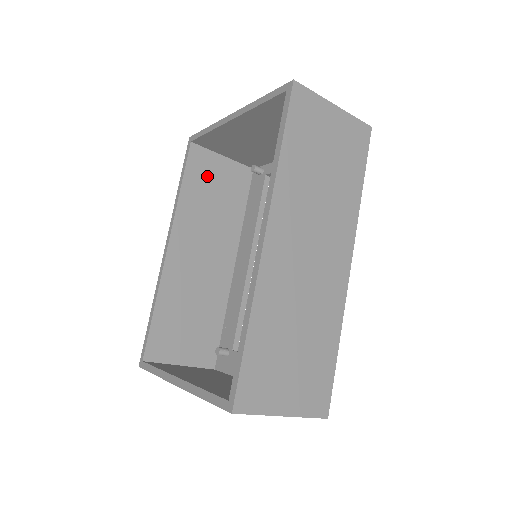
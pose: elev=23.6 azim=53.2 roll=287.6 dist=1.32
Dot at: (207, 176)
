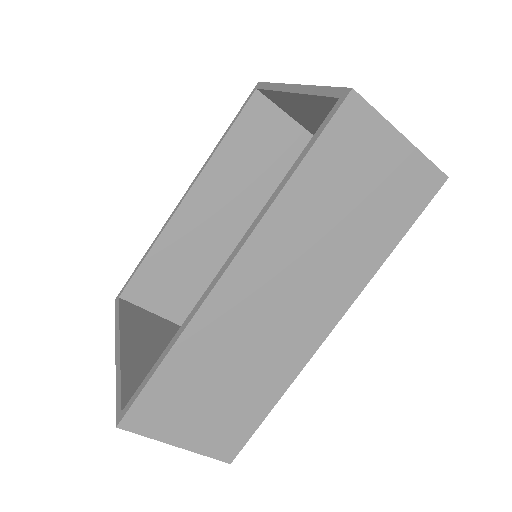
Dot at: (261, 134)
